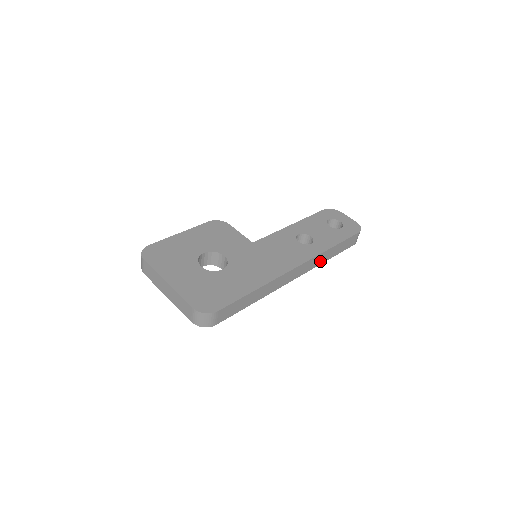
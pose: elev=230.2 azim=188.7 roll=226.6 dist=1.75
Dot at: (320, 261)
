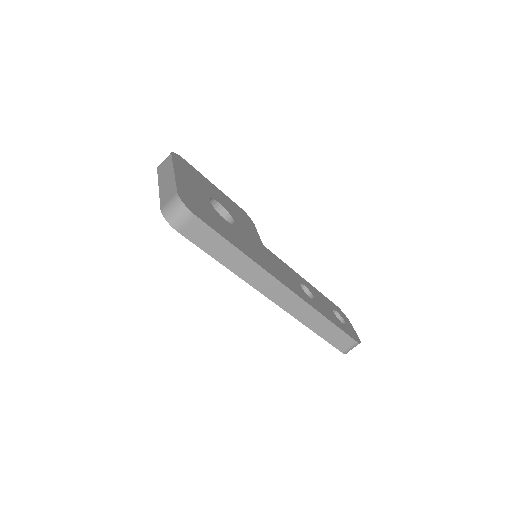
Dot at: (306, 319)
